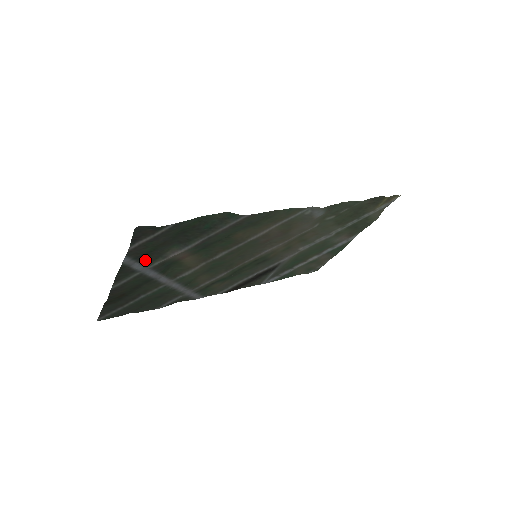
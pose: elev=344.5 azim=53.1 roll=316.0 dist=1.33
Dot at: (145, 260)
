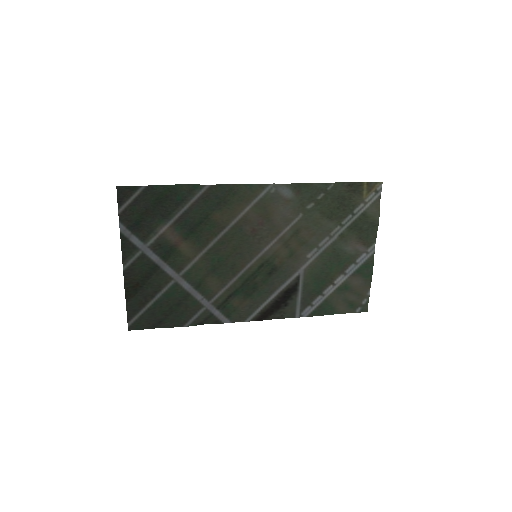
Dot at: (139, 233)
